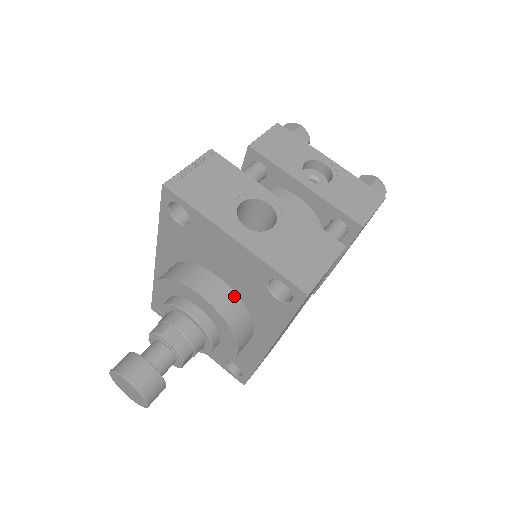
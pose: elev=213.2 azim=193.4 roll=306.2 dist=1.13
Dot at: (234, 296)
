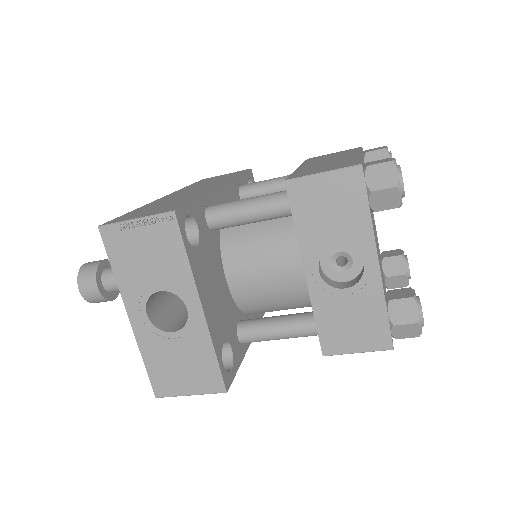
Dot at: occluded
